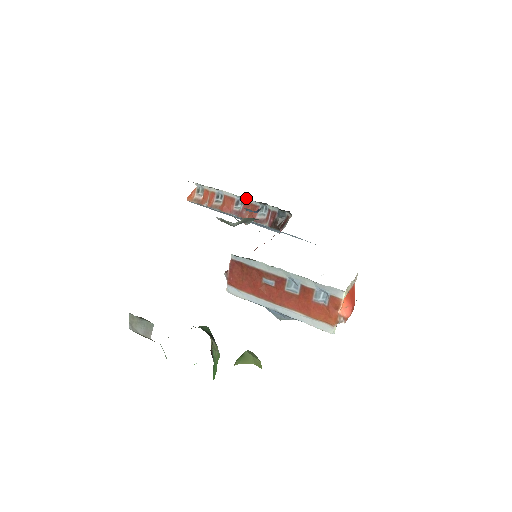
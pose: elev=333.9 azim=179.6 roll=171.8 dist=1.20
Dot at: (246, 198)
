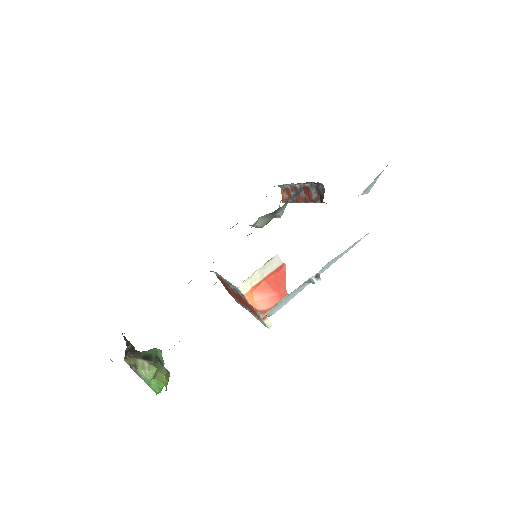
Dot at: (299, 183)
